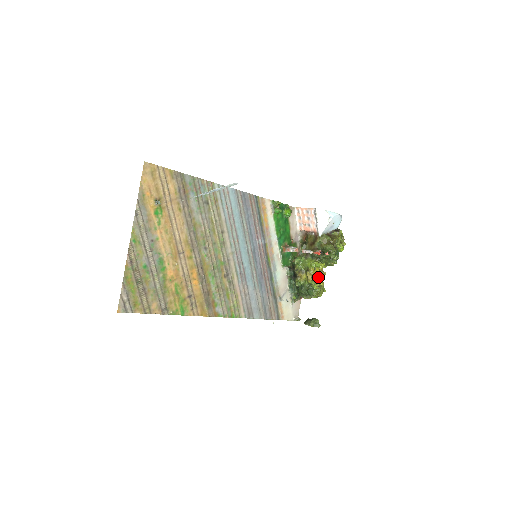
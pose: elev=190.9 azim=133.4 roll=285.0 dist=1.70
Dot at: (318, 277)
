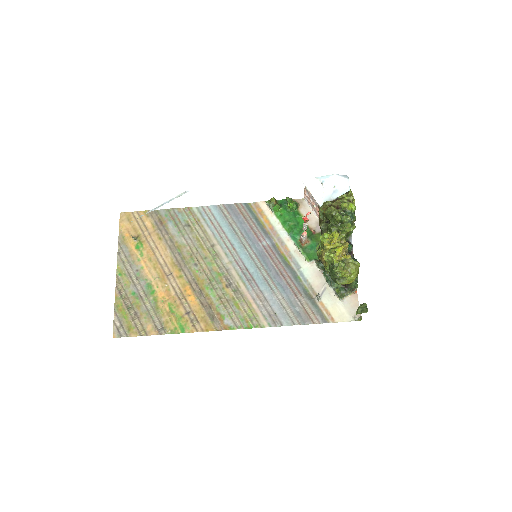
Dot at: (334, 250)
